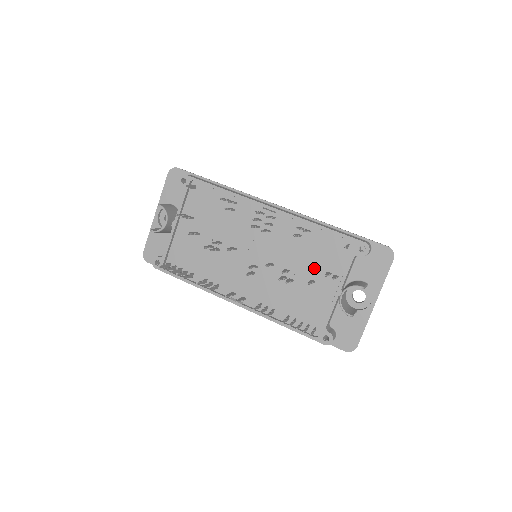
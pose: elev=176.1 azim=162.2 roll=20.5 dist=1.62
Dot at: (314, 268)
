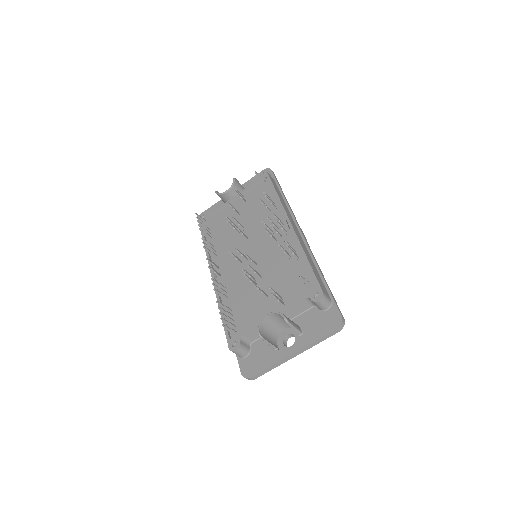
Dot at: (276, 287)
